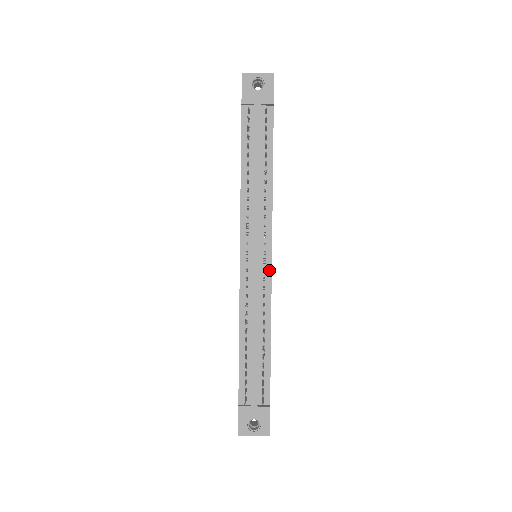
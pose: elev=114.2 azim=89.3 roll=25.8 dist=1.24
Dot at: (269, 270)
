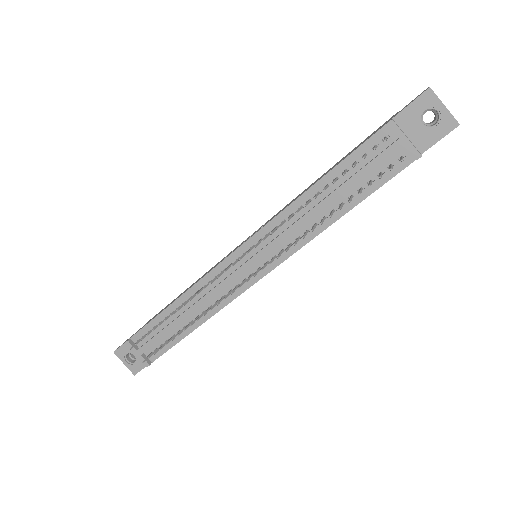
Dot at: (248, 285)
